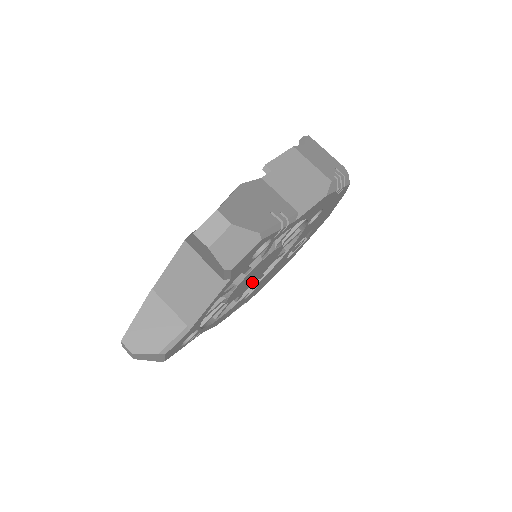
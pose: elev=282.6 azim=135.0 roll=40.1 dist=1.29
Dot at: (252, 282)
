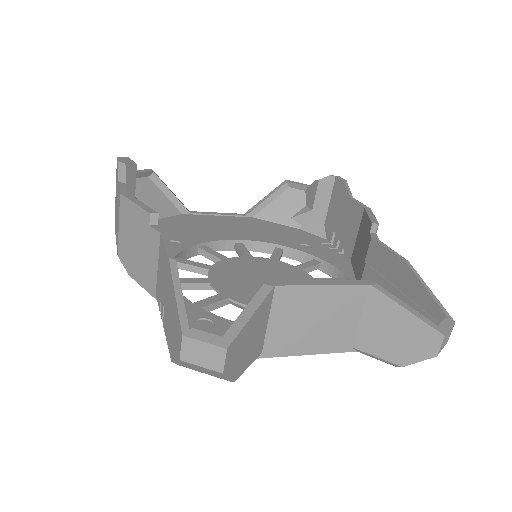
Dot at: occluded
